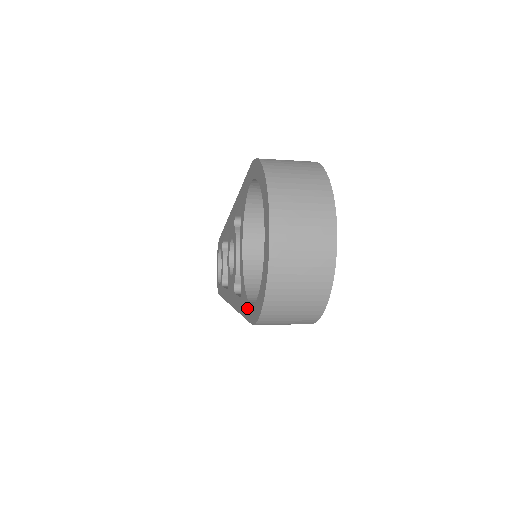
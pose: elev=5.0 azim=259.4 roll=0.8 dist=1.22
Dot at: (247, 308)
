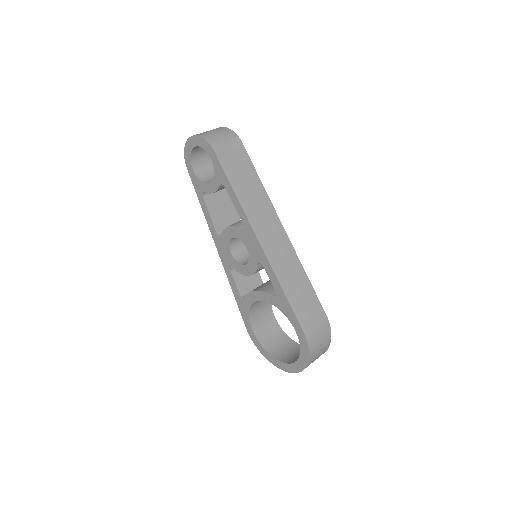
Dot at: (246, 319)
